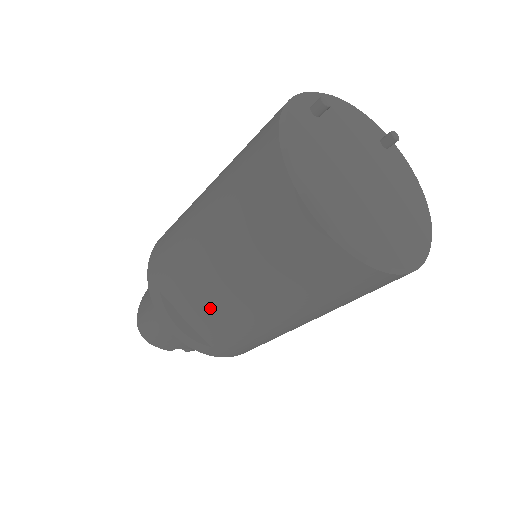
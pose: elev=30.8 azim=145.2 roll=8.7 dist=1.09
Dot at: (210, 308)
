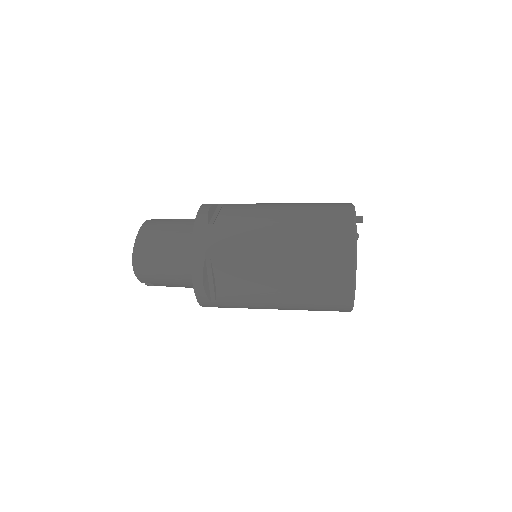
Dot at: (245, 286)
